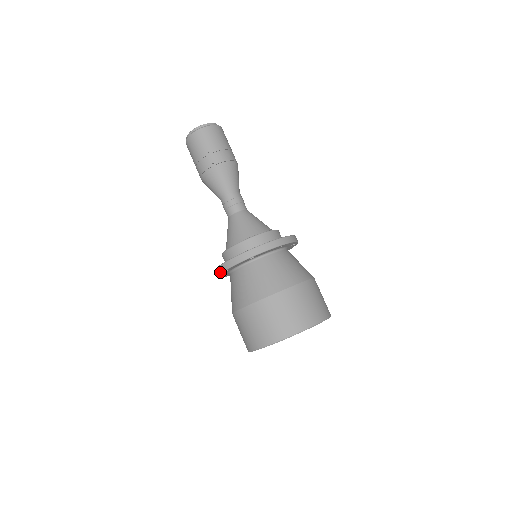
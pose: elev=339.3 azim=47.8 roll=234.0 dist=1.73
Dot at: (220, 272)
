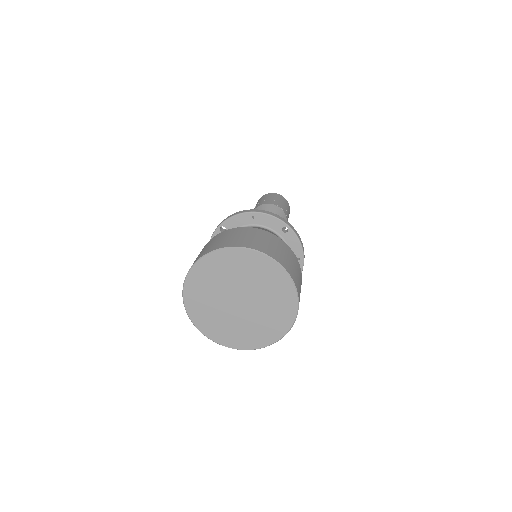
Dot at: occluded
